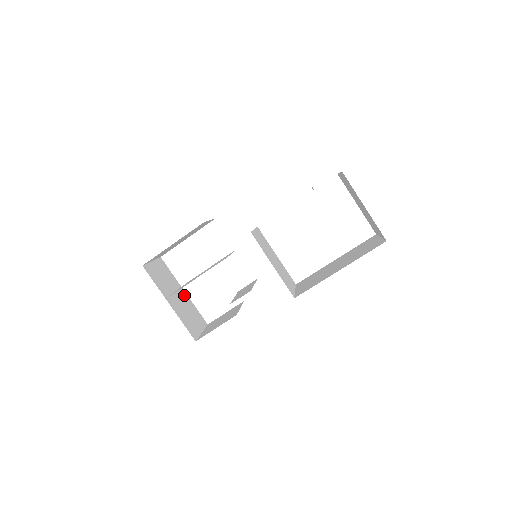
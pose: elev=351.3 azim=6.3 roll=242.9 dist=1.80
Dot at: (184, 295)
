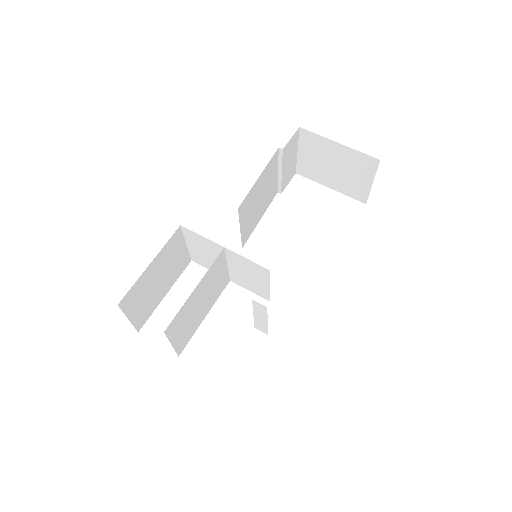
Dot at: occluded
